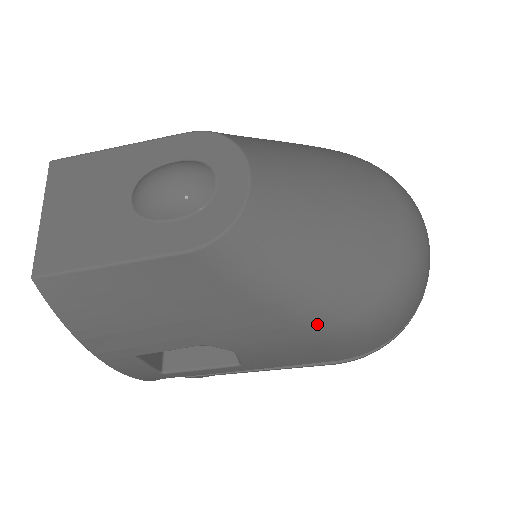
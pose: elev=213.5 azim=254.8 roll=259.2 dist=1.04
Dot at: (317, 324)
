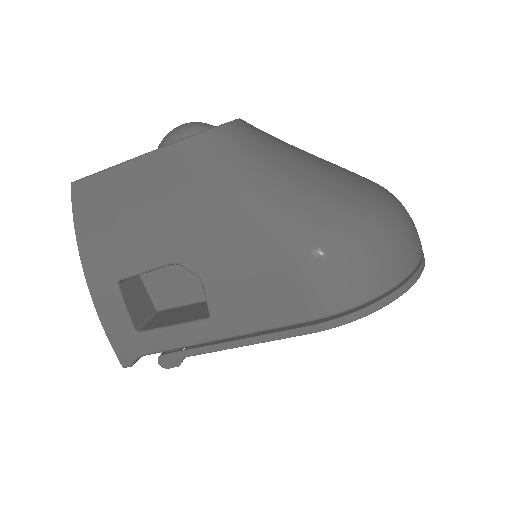
Dot at: (276, 229)
